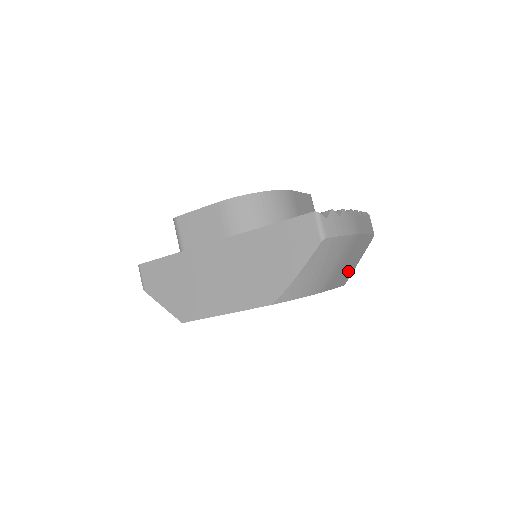
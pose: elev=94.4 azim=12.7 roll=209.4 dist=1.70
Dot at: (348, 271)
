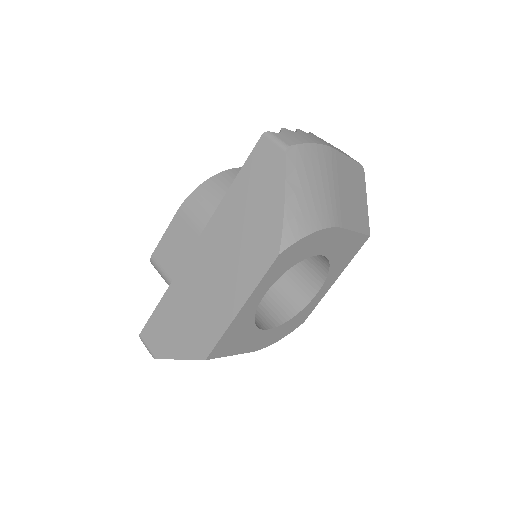
Dot at: (359, 211)
